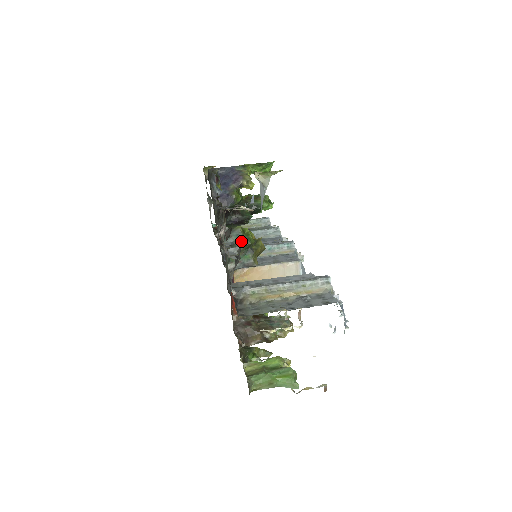
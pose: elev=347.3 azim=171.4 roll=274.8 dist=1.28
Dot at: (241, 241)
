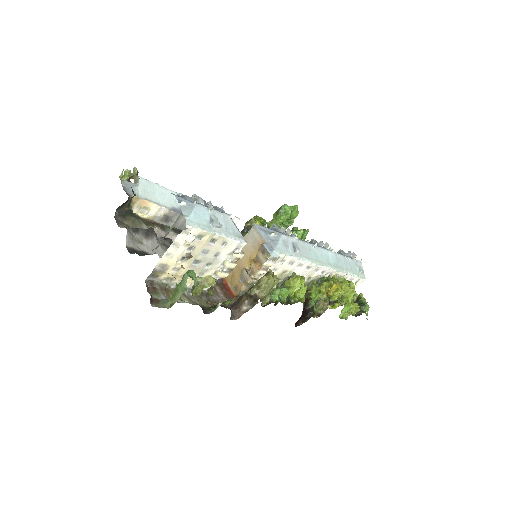
Dot at: occluded
